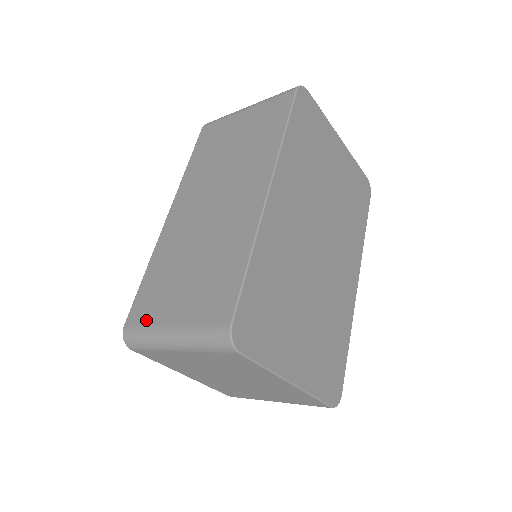
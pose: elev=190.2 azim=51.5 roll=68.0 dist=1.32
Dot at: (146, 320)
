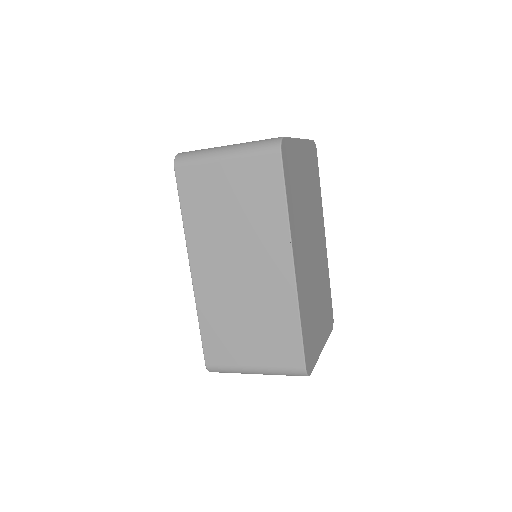
Dot at: (226, 362)
